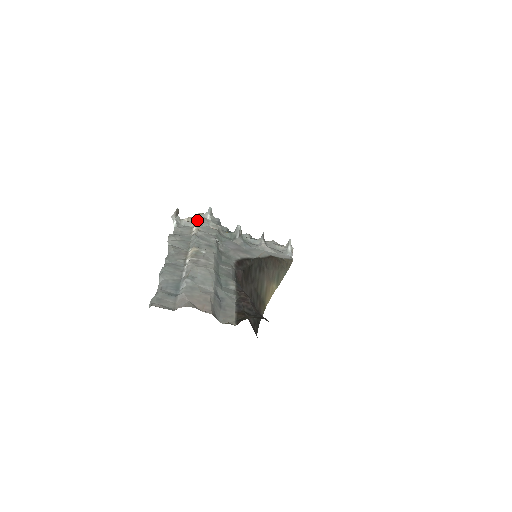
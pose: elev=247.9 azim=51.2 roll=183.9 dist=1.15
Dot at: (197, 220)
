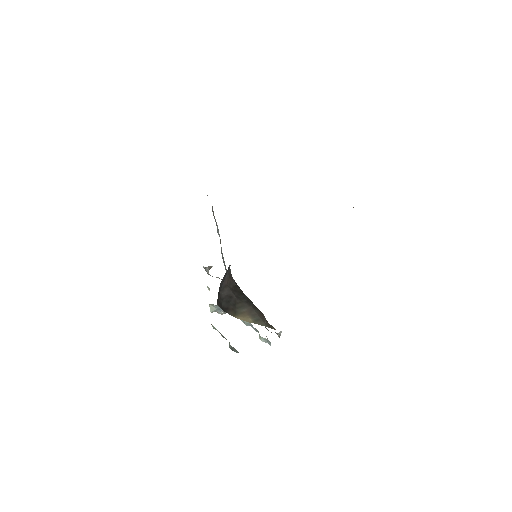
Dot at: occluded
